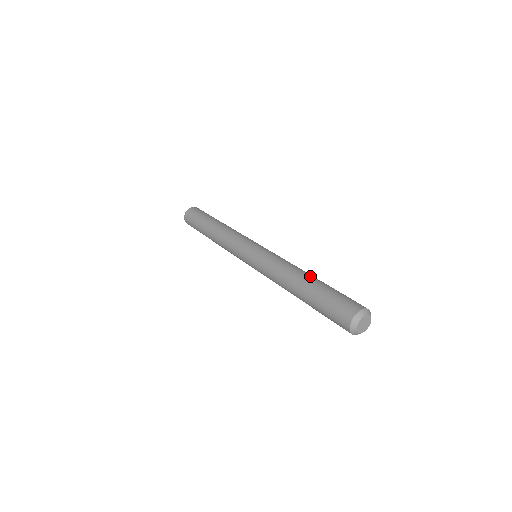
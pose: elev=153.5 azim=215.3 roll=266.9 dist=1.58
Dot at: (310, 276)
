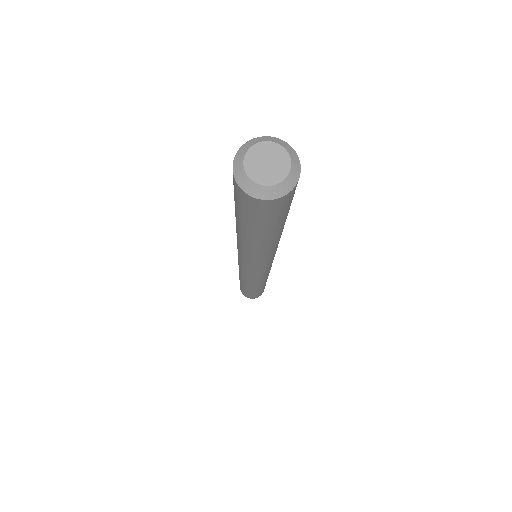
Dot at: occluded
